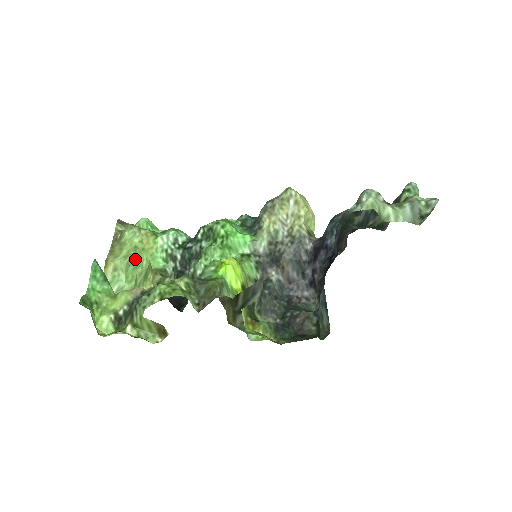
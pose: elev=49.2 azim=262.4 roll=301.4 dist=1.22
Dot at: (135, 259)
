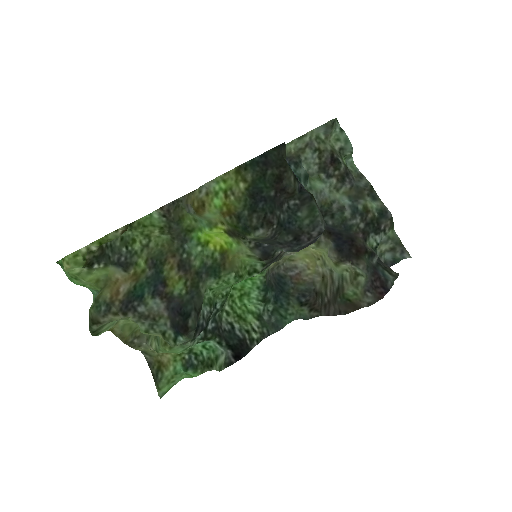
Dot at: occluded
